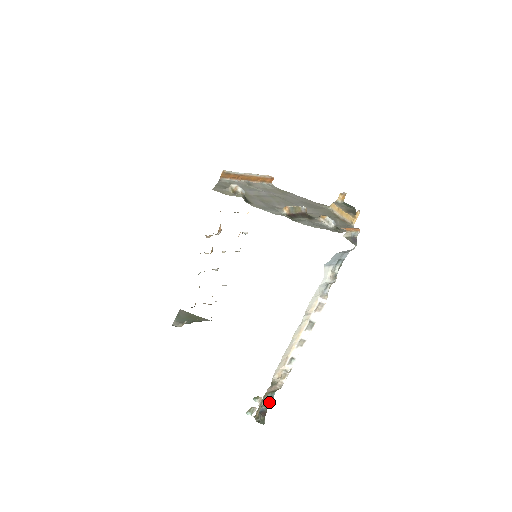
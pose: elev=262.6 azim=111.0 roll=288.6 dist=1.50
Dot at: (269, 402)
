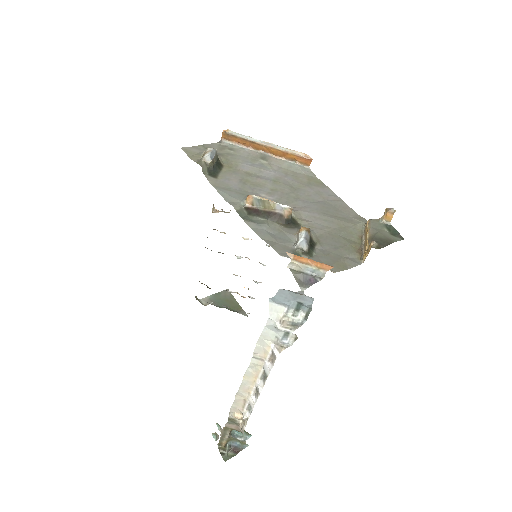
Dot at: (243, 441)
